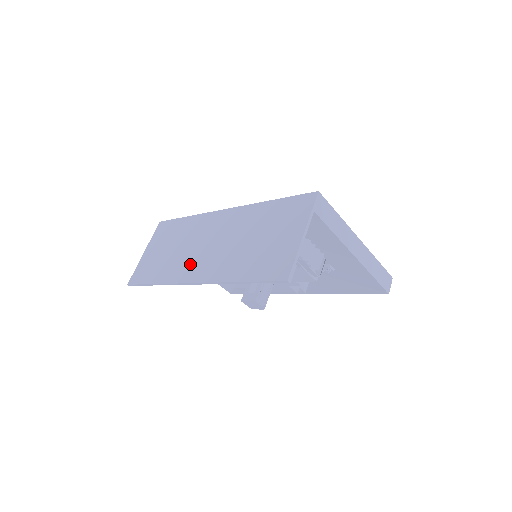
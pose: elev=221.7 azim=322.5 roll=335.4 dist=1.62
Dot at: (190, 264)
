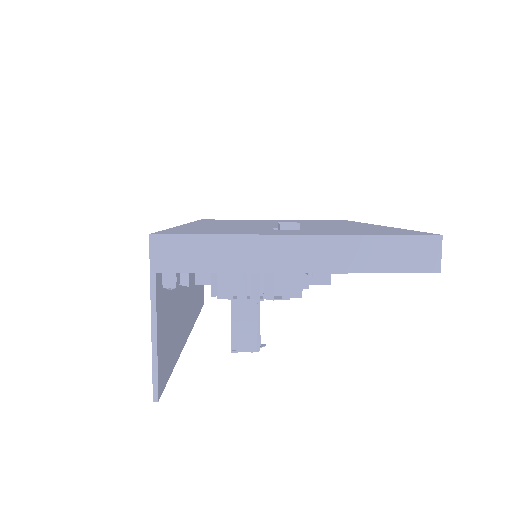
Dot at: occluded
